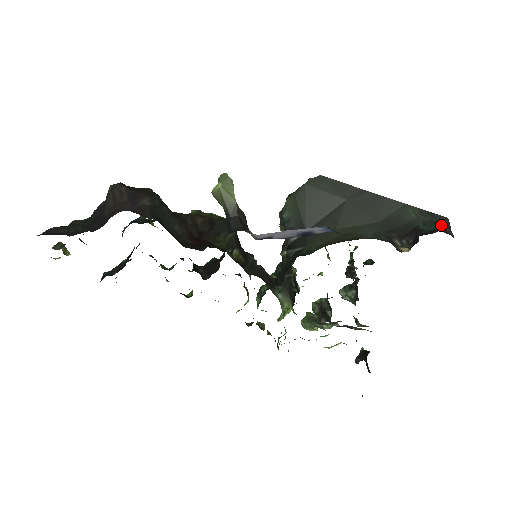
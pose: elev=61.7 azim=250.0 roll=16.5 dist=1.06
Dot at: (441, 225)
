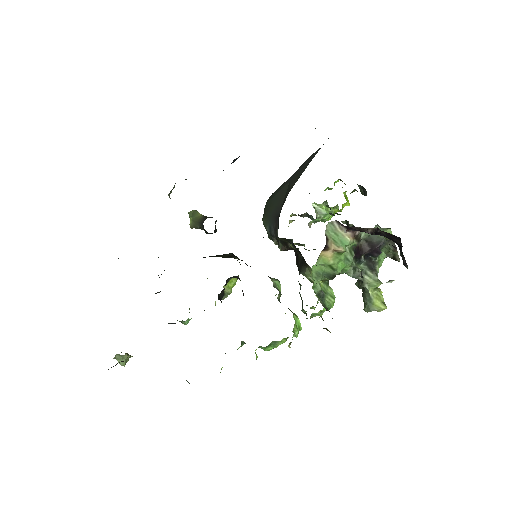
Dot at: occluded
